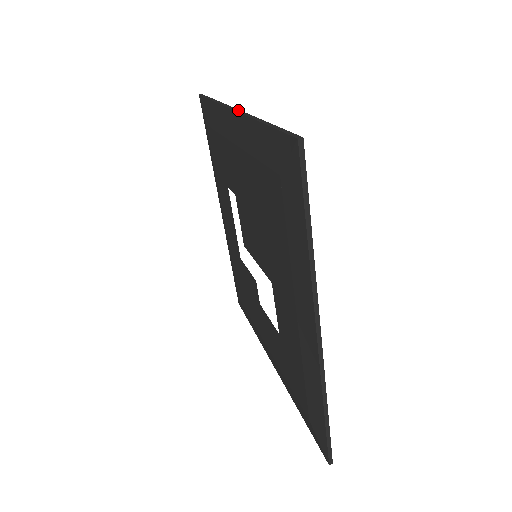
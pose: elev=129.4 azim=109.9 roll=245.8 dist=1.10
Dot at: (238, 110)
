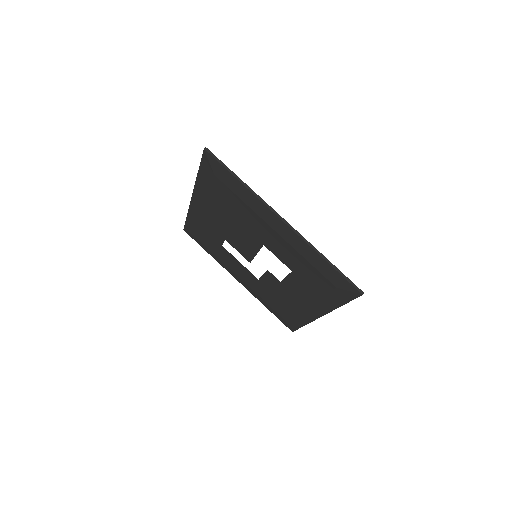
Dot at: (193, 192)
